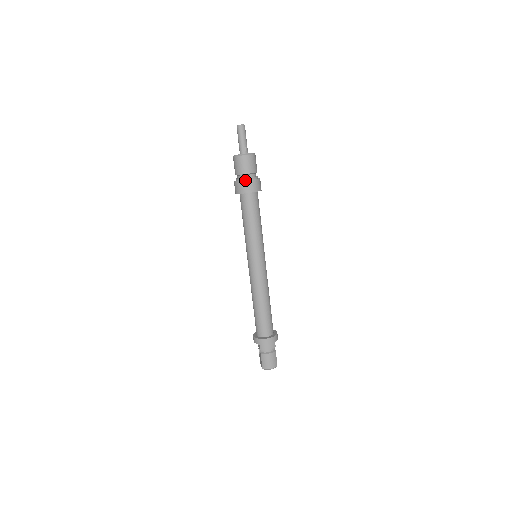
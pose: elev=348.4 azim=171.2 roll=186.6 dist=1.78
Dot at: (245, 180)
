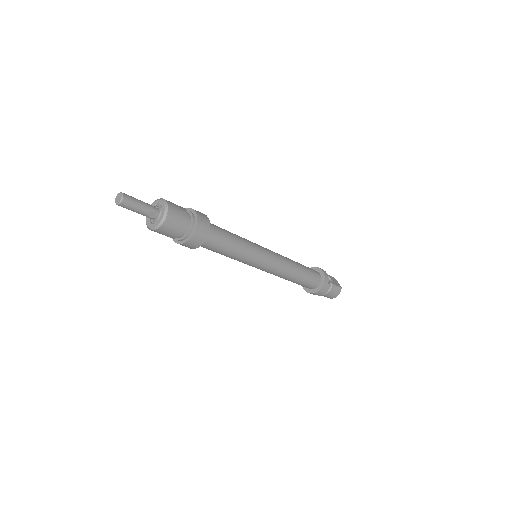
Dot at: (186, 241)
